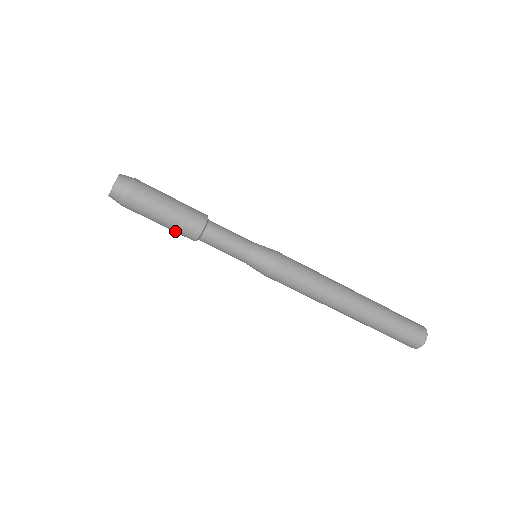
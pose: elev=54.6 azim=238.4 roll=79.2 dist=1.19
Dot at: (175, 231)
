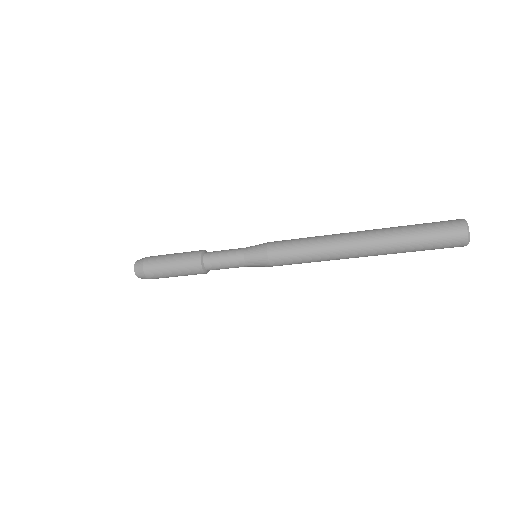
Dot at: occluded
